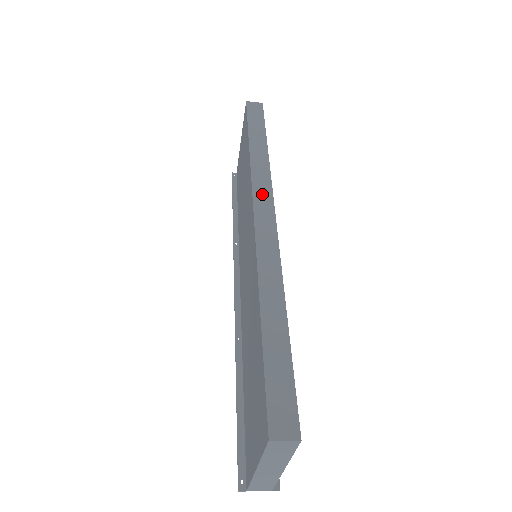
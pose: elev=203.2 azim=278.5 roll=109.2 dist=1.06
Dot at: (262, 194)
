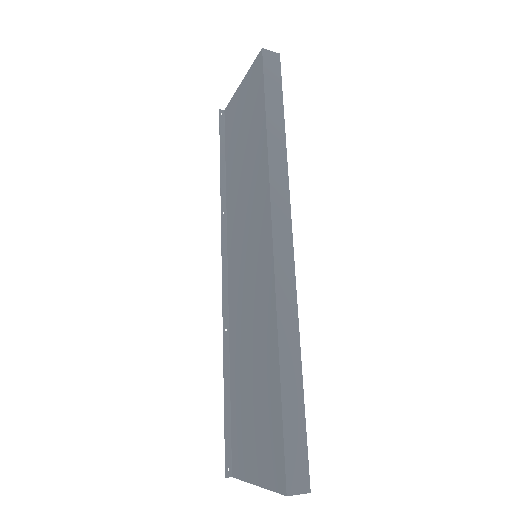
Dot at: (280, 207)
